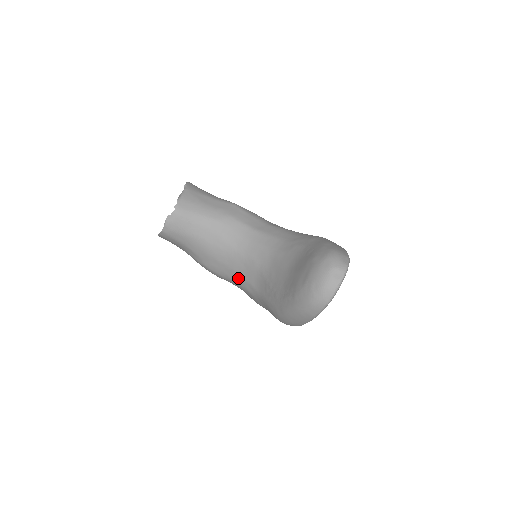
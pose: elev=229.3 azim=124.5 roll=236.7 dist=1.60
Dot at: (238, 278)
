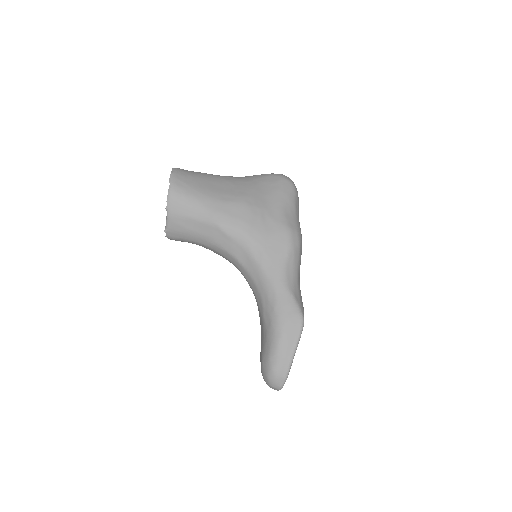
Dot at: occluded
